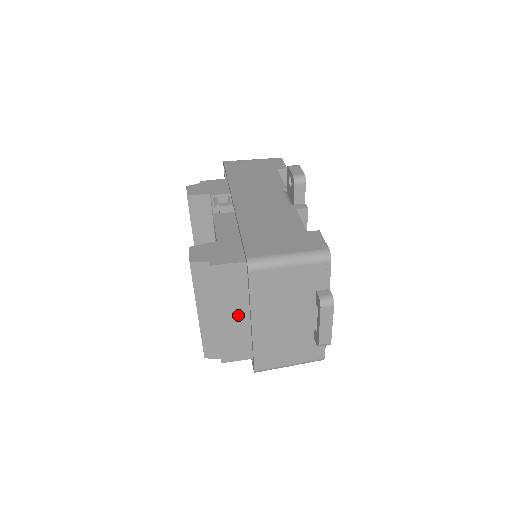
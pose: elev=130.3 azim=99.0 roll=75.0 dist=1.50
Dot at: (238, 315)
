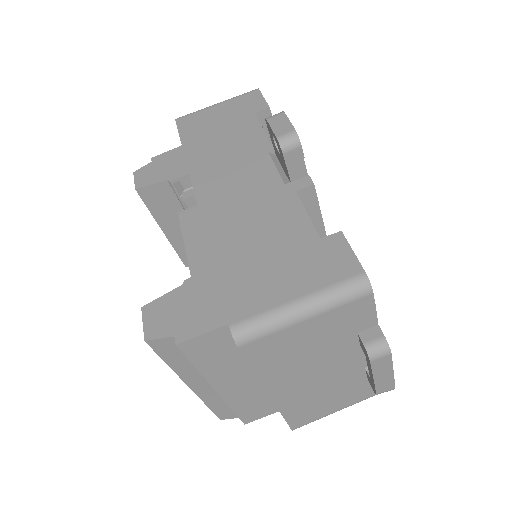
Dot at: (246, 378)
